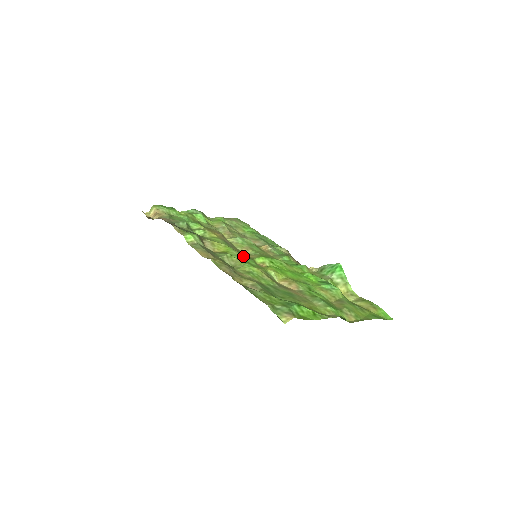
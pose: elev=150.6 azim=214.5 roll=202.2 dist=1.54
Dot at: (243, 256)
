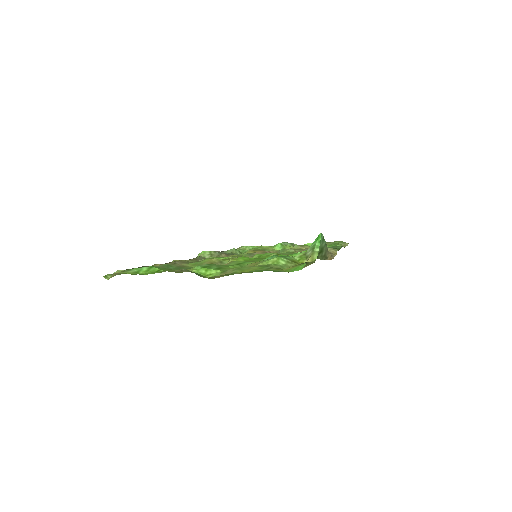
Dot at: occluded
